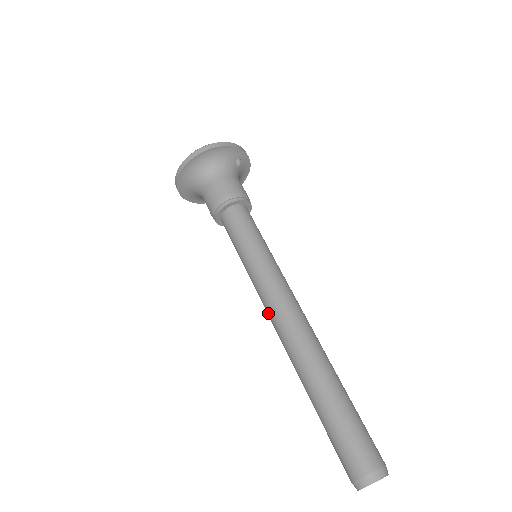
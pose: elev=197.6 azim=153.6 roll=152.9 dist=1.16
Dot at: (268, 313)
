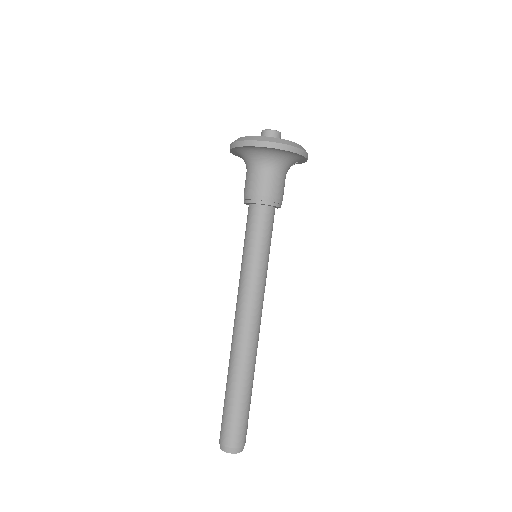
Dot at: (238, 310)
